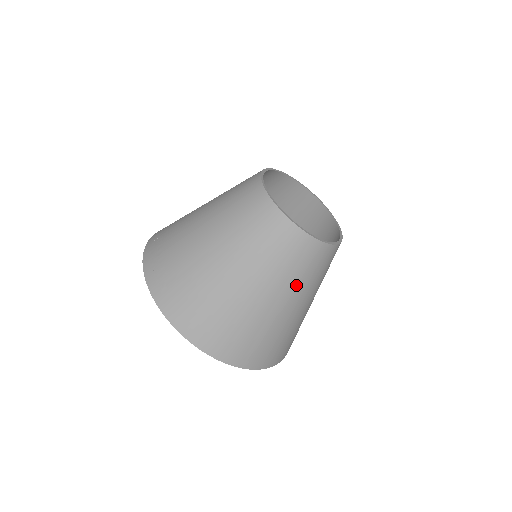
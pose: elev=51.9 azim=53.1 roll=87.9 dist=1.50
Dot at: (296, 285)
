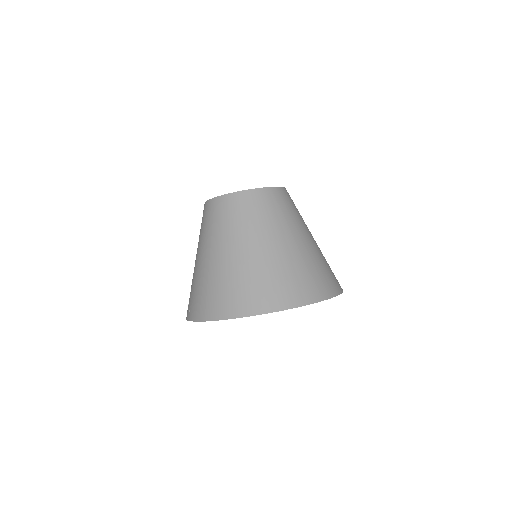
Dot at: (253, 227)
